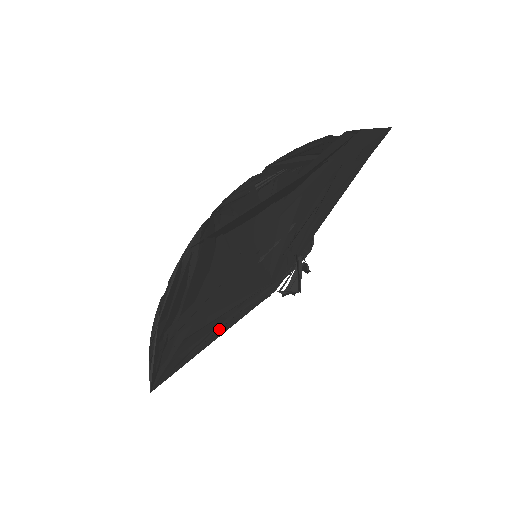
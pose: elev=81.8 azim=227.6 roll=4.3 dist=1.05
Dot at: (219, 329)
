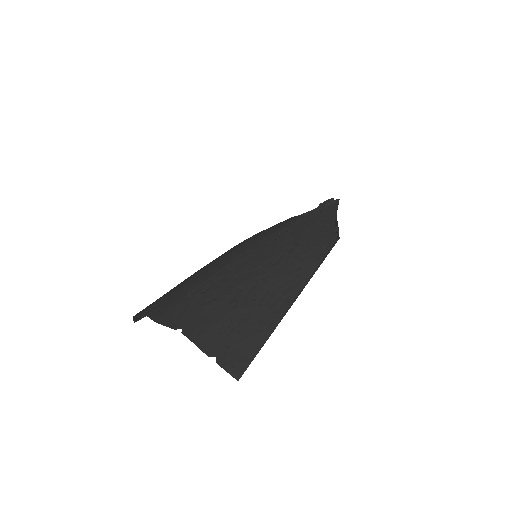
Dot at: occluded
